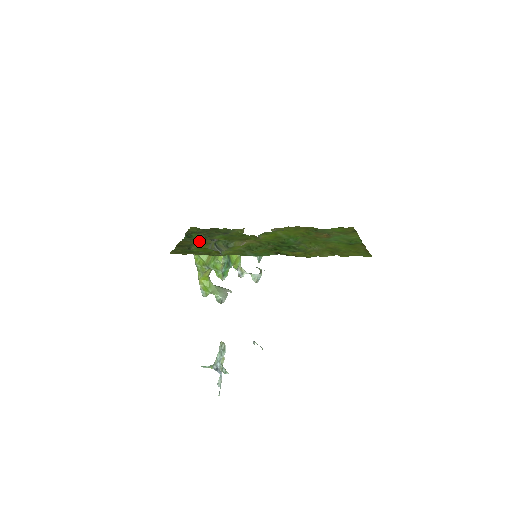
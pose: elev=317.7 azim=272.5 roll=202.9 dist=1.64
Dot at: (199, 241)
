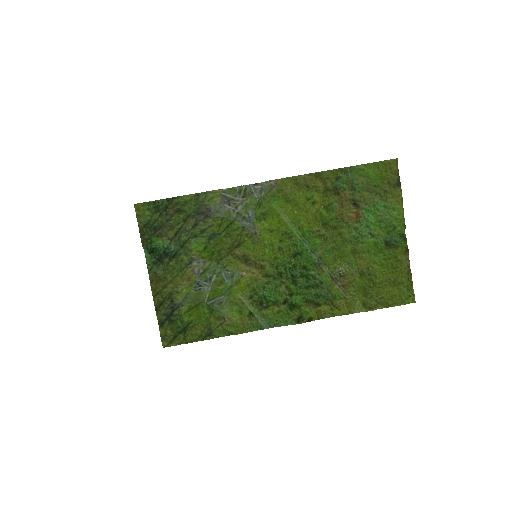
Dot at: (177, 280)
